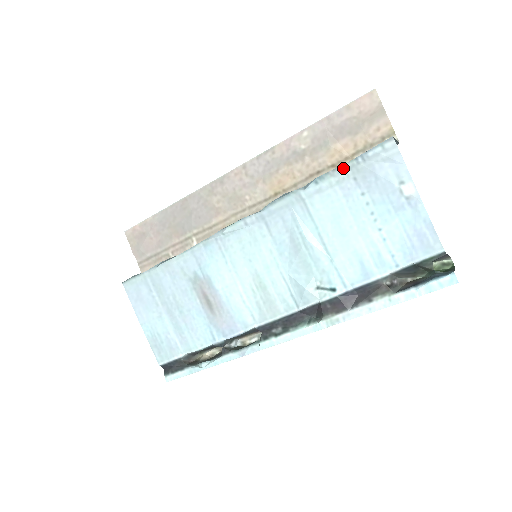
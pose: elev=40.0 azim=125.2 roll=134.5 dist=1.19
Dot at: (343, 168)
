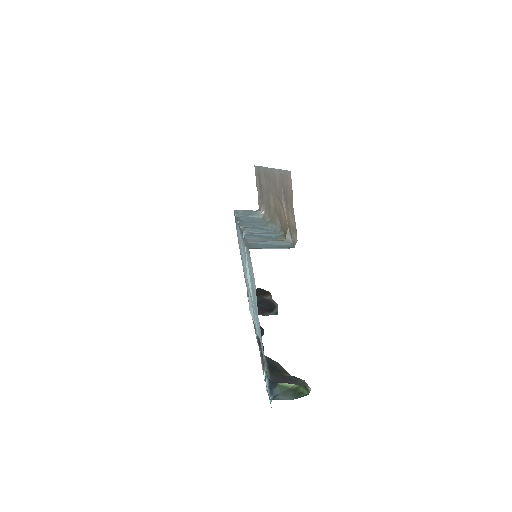
Dot at: occluded
